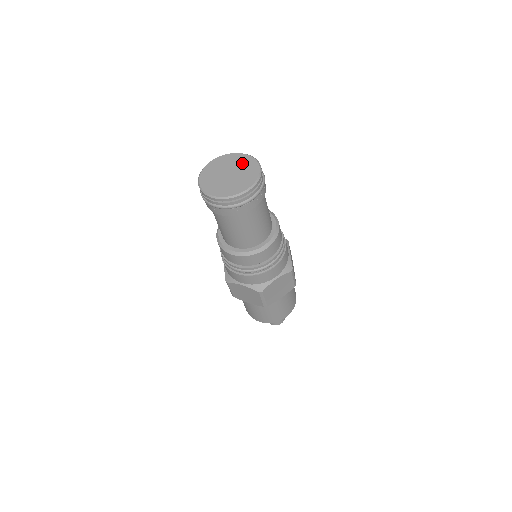
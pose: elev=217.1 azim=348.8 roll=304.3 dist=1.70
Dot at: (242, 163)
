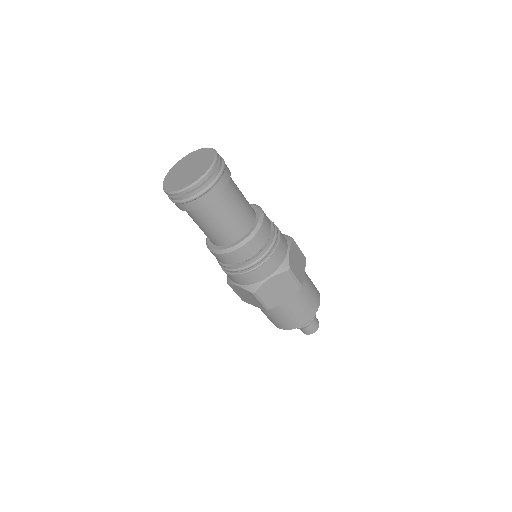
Dot at: (190, 159)
